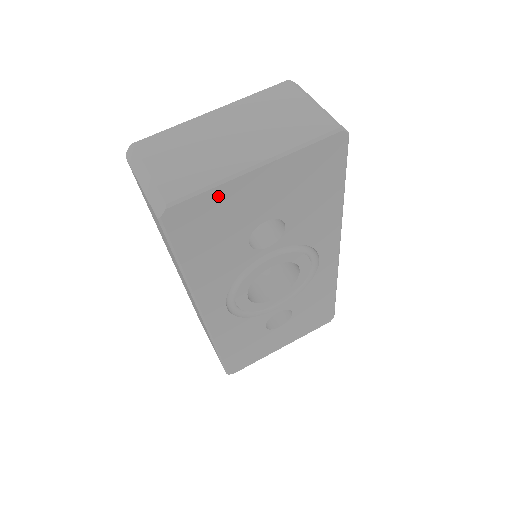
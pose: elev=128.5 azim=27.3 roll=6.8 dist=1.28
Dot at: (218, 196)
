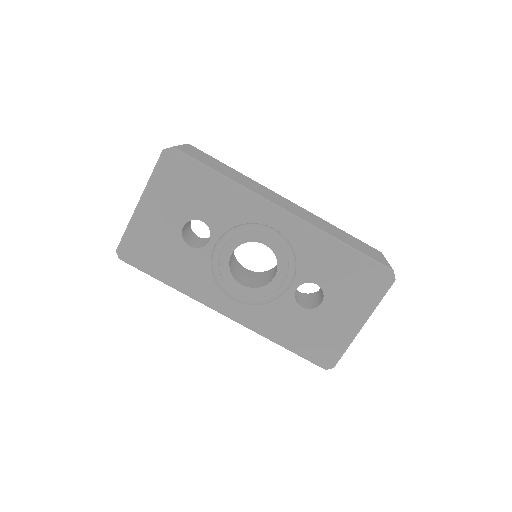
Dot at: (136, 230)
